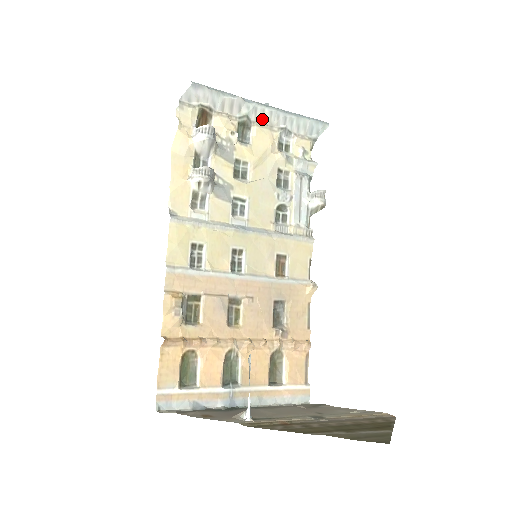
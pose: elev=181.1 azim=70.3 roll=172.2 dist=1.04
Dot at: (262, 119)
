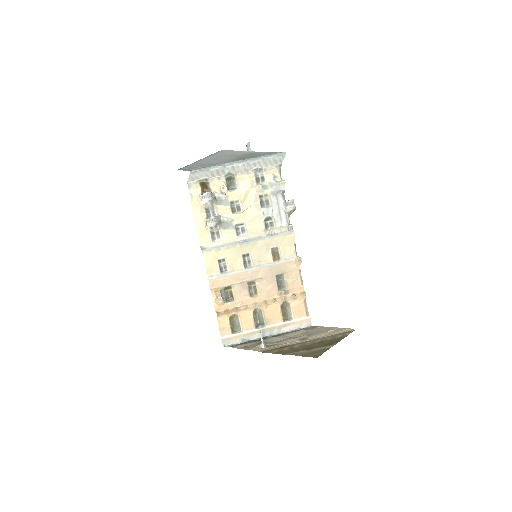
Dot at: (240, 170)
